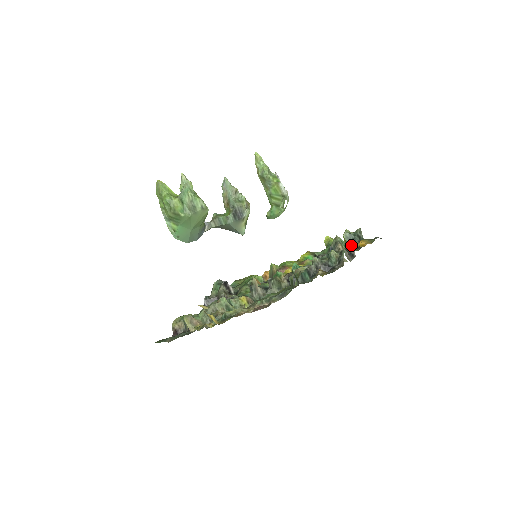
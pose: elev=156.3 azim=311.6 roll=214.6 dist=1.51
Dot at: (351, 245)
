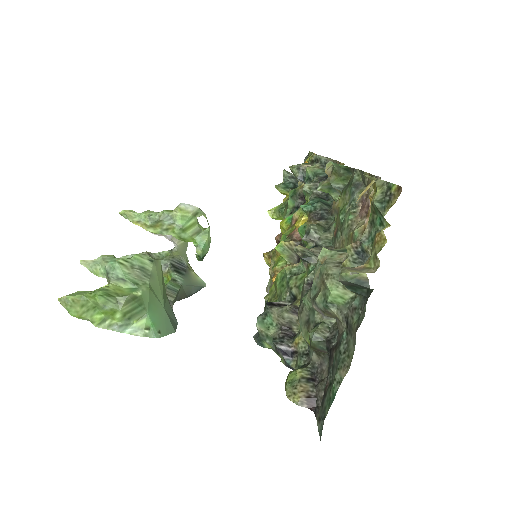
Dot at: (310, 157)
